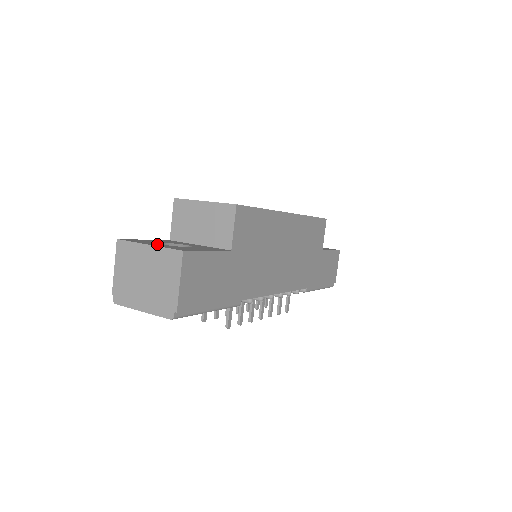
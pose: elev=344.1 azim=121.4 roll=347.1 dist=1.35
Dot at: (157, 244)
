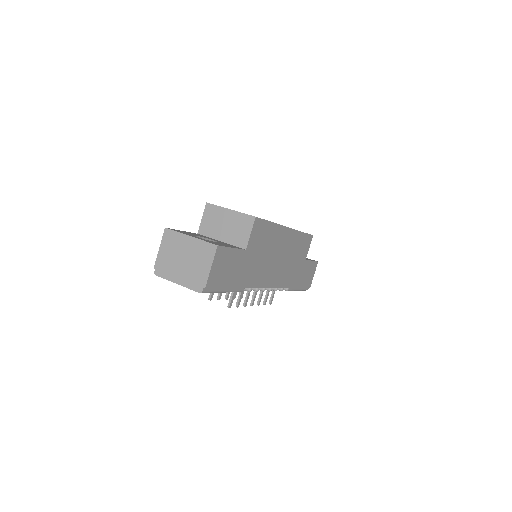
Dot at: (195, 236)
